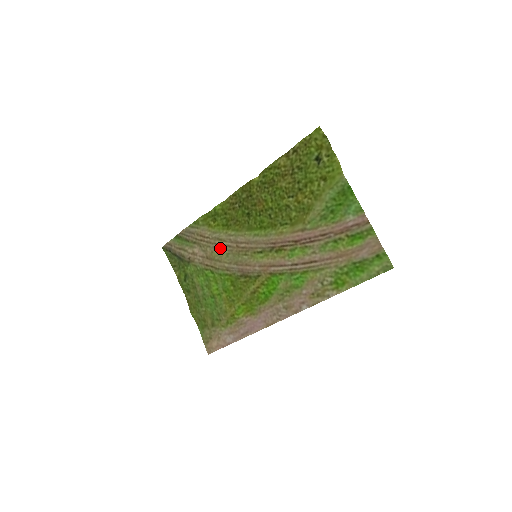
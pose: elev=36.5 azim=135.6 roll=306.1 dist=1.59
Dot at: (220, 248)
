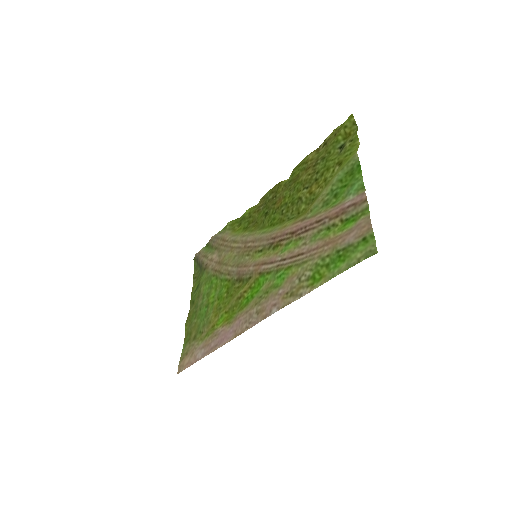
Dot at: (232, 251)
